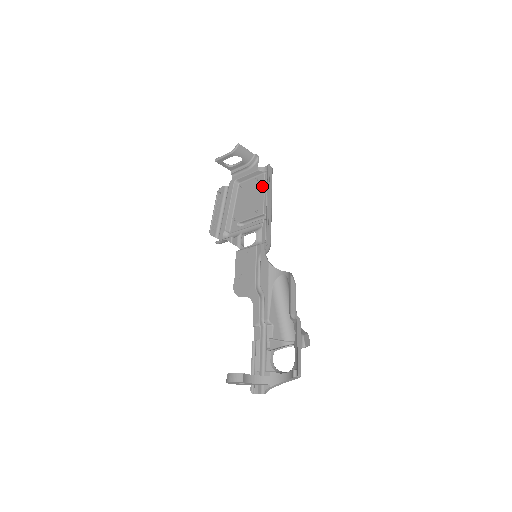
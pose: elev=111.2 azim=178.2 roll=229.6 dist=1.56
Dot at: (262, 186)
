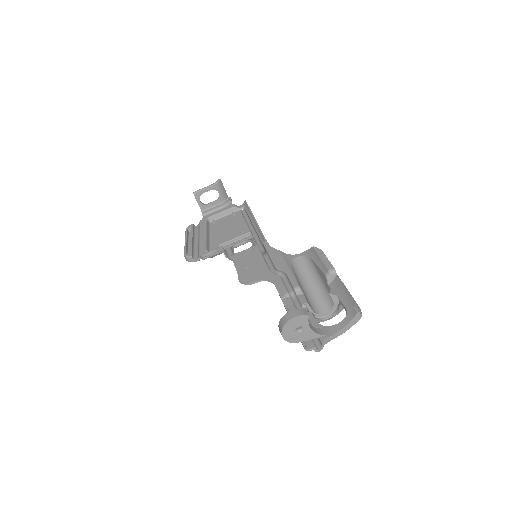
Dot at: (241, 217)
